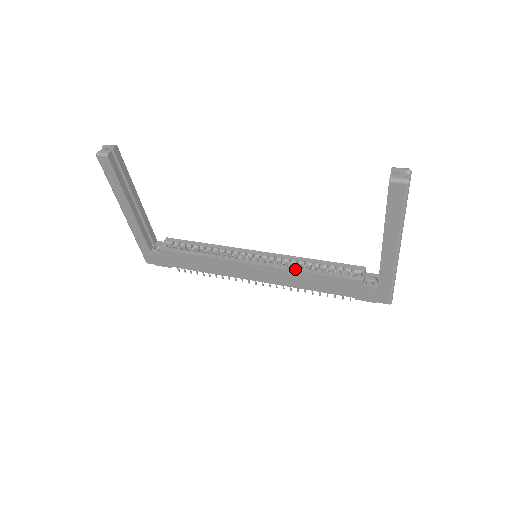
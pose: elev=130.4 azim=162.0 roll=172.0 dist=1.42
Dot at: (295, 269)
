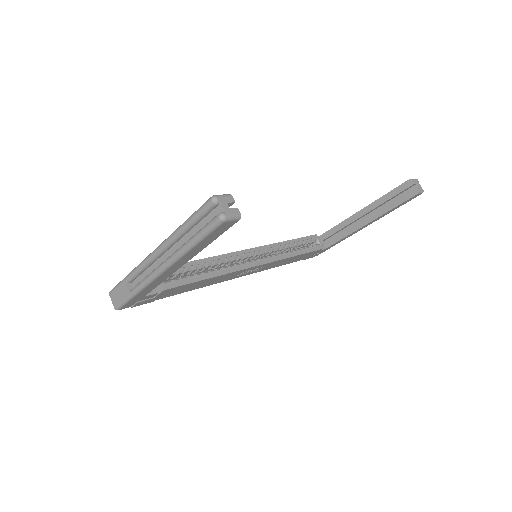
Dot at: (286, 257)
